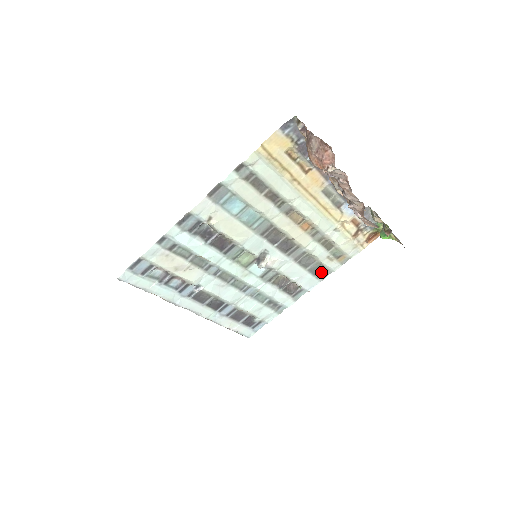
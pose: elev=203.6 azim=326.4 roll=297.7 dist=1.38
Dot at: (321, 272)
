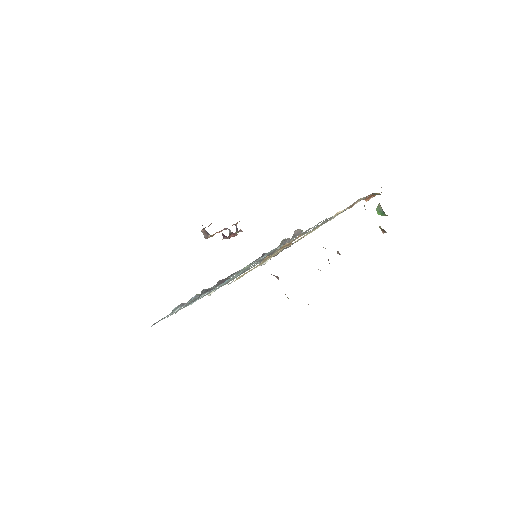
Dot at: occluded
